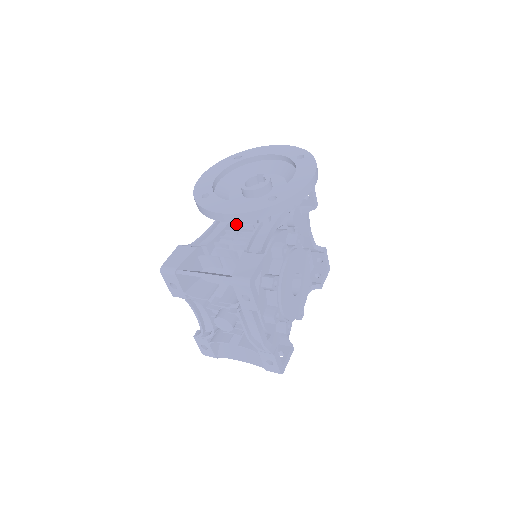
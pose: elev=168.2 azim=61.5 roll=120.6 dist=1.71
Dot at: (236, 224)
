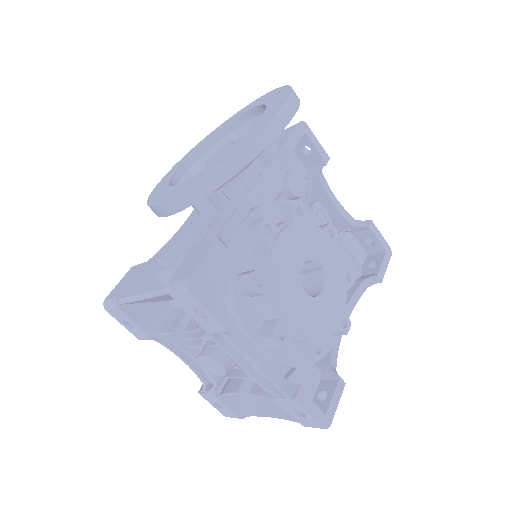
Dot at: occluded
